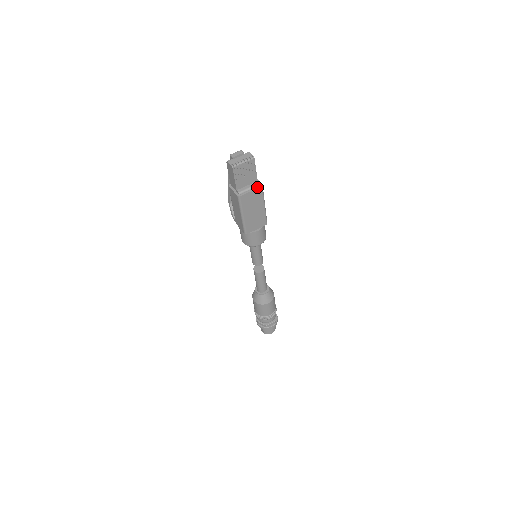
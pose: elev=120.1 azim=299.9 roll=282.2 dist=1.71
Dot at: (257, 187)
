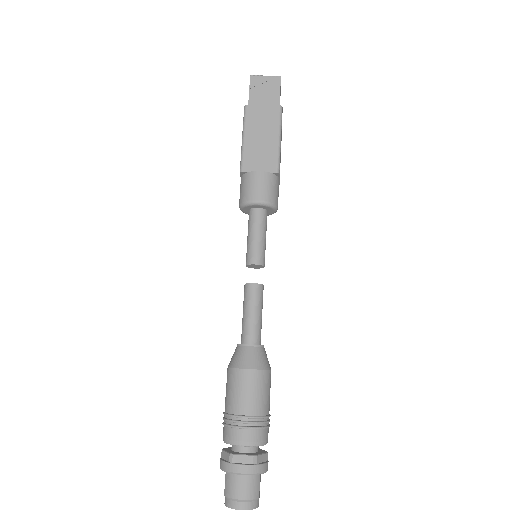
Dot at: (274, 106)
